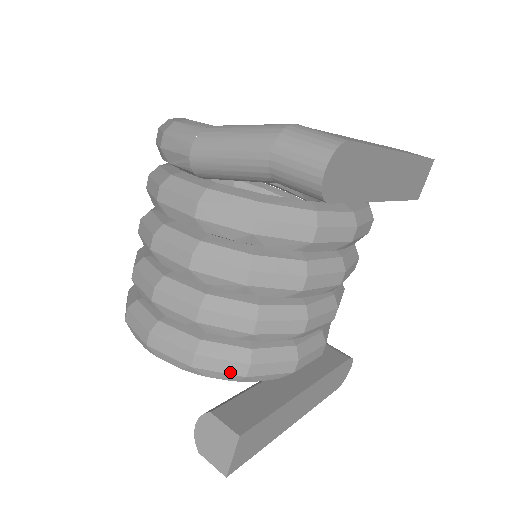
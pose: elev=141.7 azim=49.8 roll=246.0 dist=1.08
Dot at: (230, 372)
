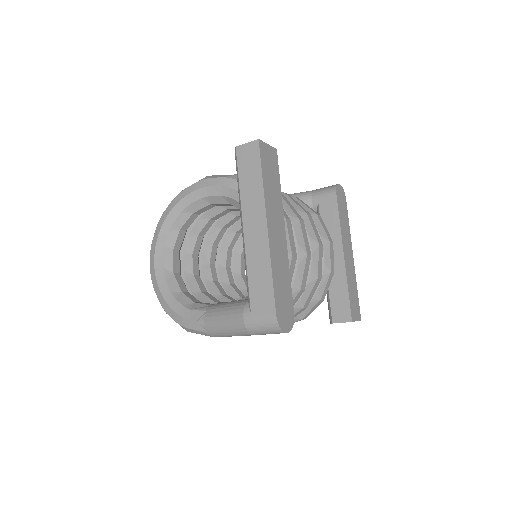
Dot at: occluded
